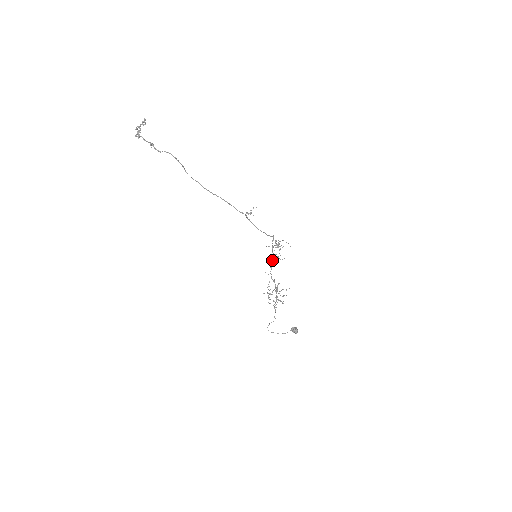
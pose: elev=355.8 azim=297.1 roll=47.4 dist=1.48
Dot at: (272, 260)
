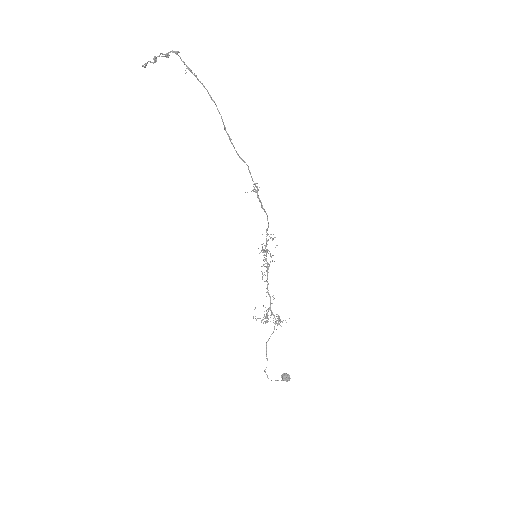
Dot at: (267, 264)
